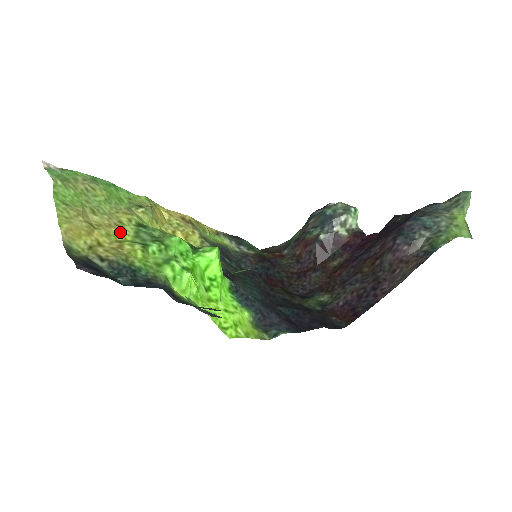
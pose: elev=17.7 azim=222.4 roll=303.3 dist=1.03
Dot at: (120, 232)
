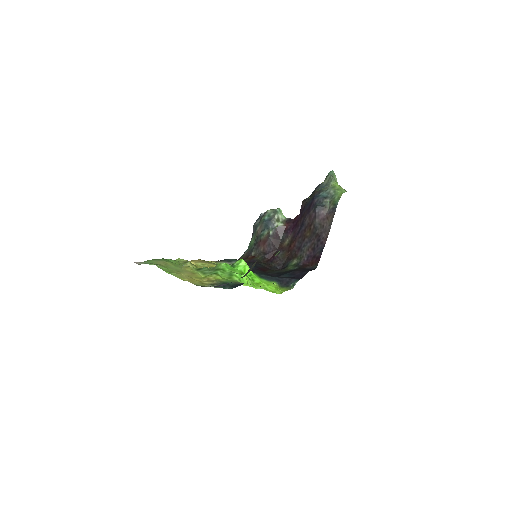
Dot at: (197, 275)
